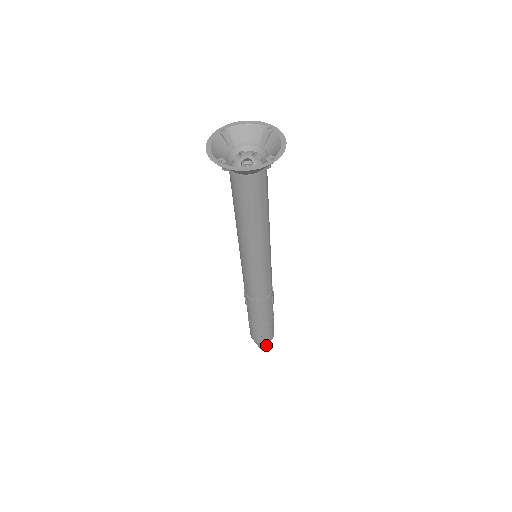
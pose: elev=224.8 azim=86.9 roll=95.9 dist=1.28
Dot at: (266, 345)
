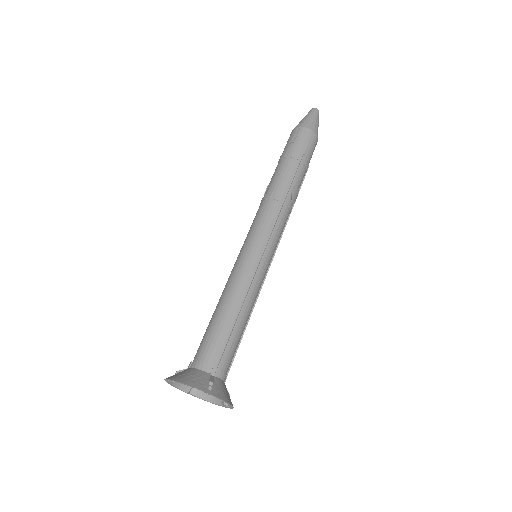
Dot at: occluded
